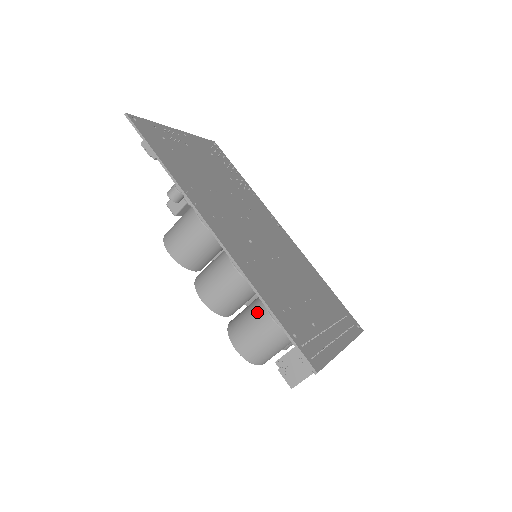
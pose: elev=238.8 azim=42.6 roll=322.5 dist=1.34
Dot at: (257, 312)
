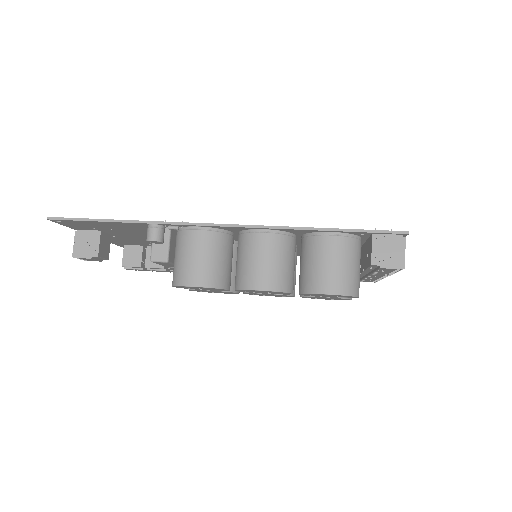
Dot at: (317, 247)
